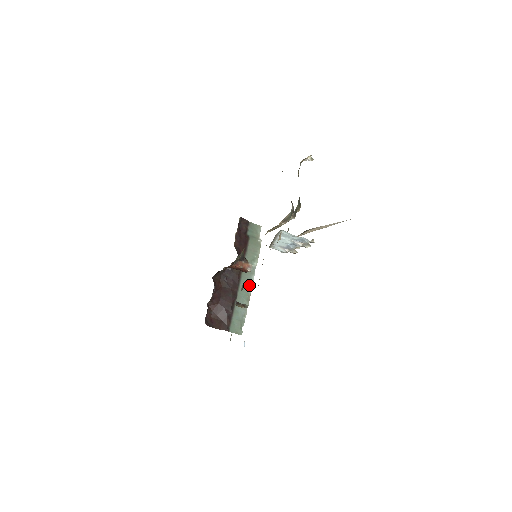
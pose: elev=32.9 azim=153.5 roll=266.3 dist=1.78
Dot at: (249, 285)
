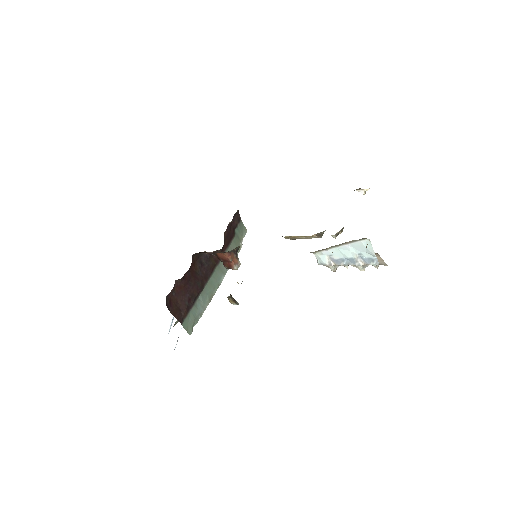
Dot at: (217, 284)
